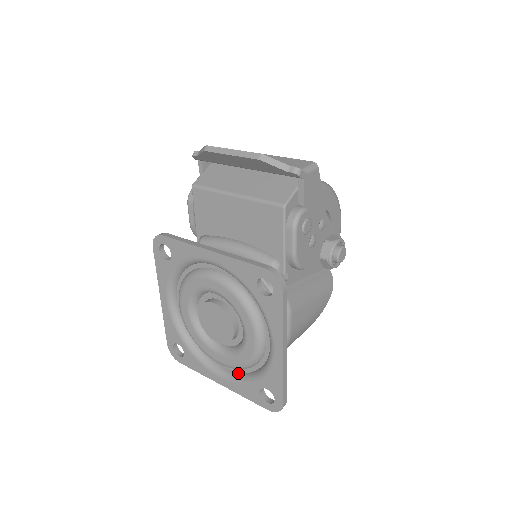
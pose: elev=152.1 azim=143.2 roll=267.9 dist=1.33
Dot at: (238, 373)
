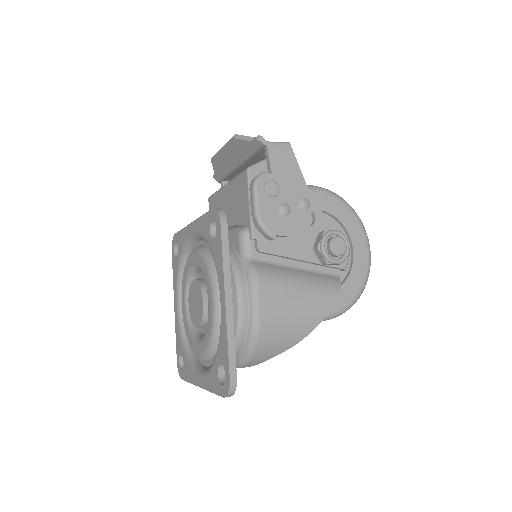
Dot at: occluded
